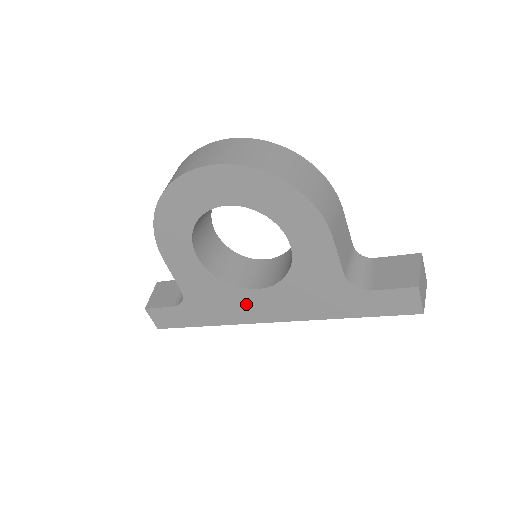
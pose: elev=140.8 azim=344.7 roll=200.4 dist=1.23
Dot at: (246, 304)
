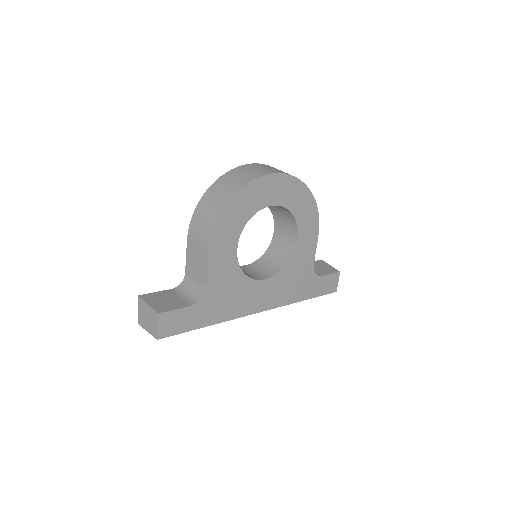
Dot at: (250, 296)
